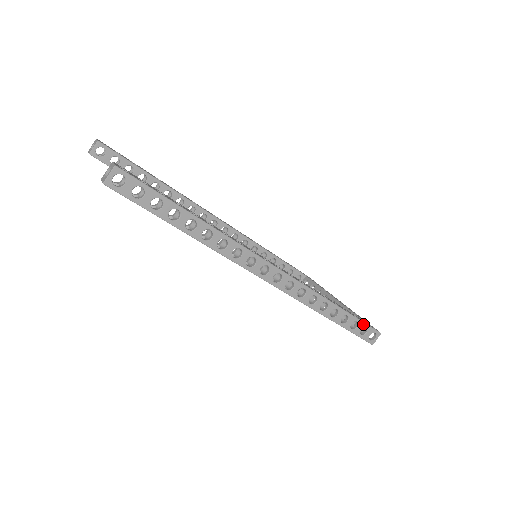
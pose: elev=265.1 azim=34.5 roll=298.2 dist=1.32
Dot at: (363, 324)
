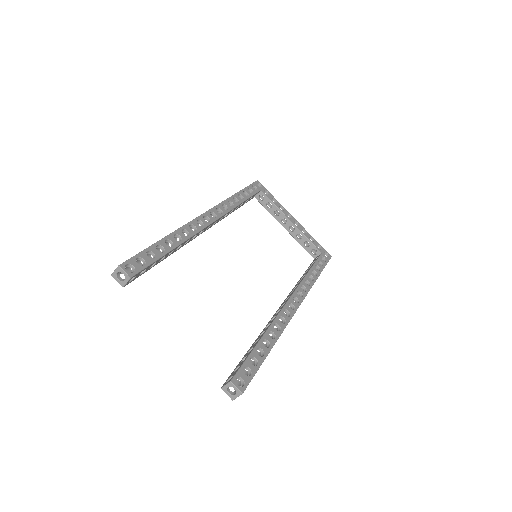
Dot at: (325, 265)
